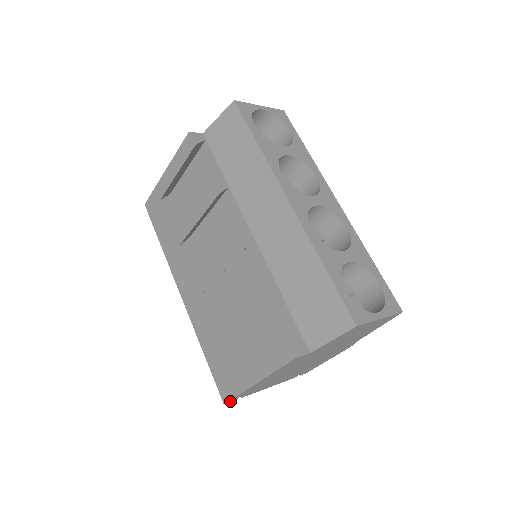
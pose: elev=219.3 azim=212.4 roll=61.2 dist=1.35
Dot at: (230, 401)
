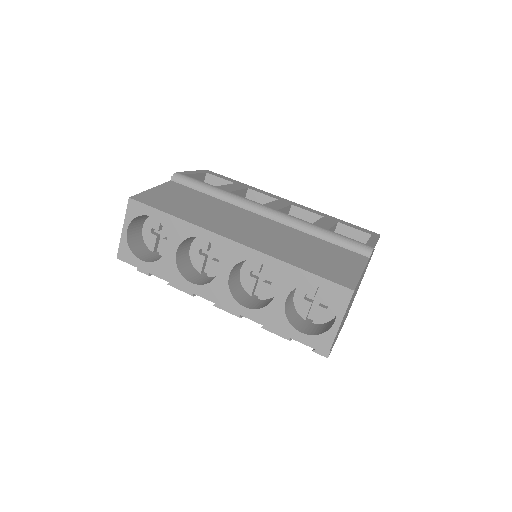
Dot at: occluded
